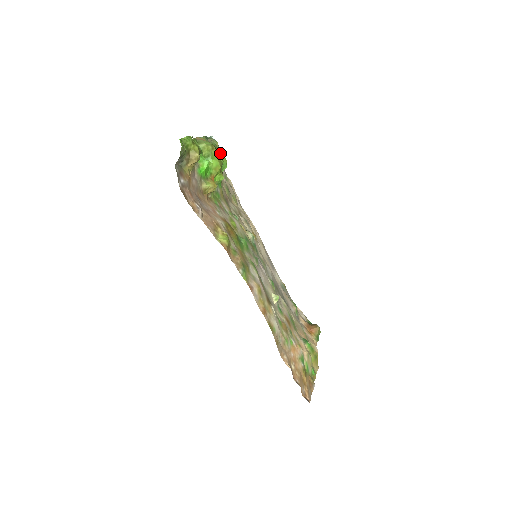
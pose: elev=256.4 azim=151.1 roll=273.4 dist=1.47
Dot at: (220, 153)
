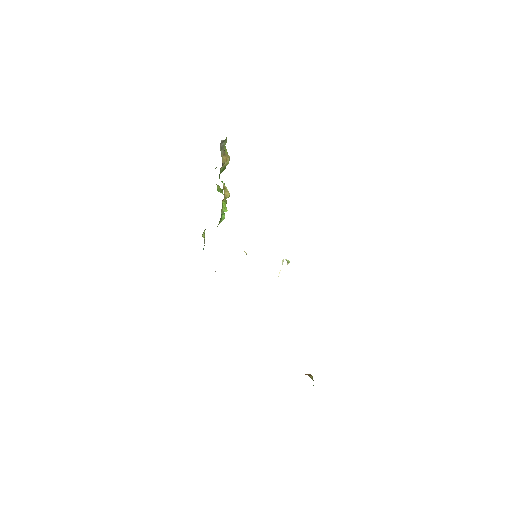
Dot at: occluded
